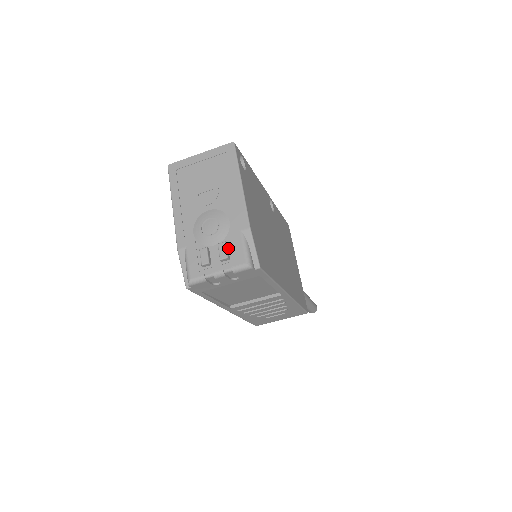
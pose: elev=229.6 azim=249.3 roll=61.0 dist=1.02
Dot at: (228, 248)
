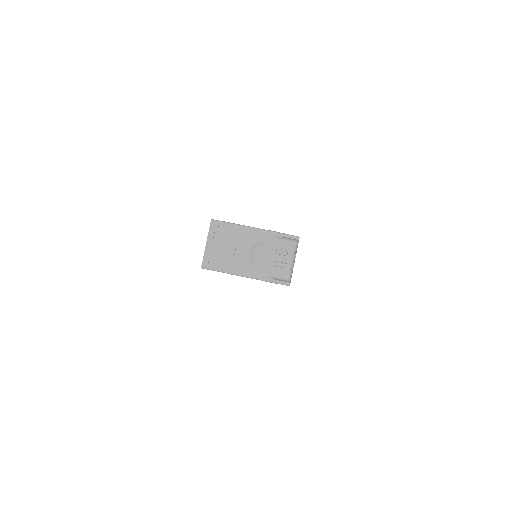
Dot at: (280, 249)
